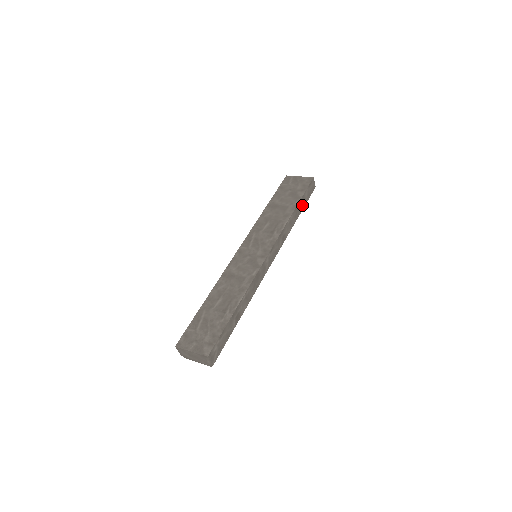
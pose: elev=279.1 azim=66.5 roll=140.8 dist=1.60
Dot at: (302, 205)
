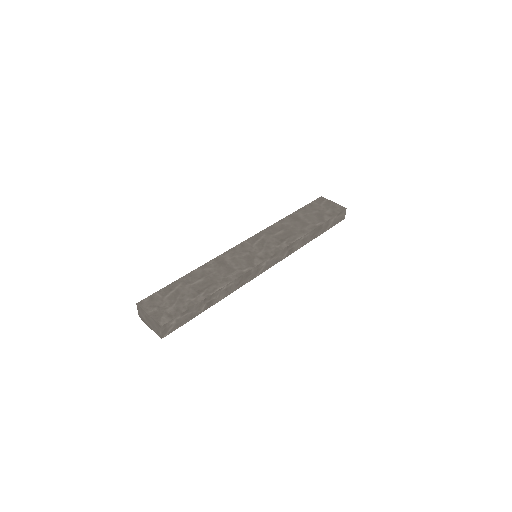
Dot at: (323, 229)
